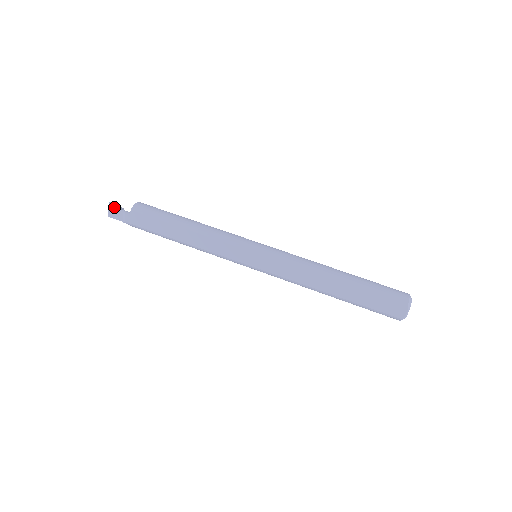
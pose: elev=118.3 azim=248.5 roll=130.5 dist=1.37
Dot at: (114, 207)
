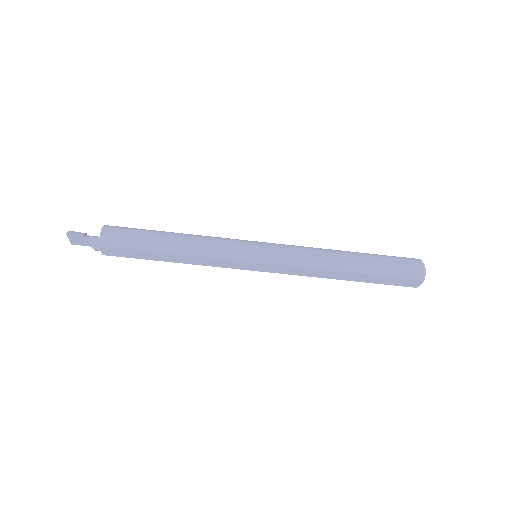
Dot at: (74, 237)
